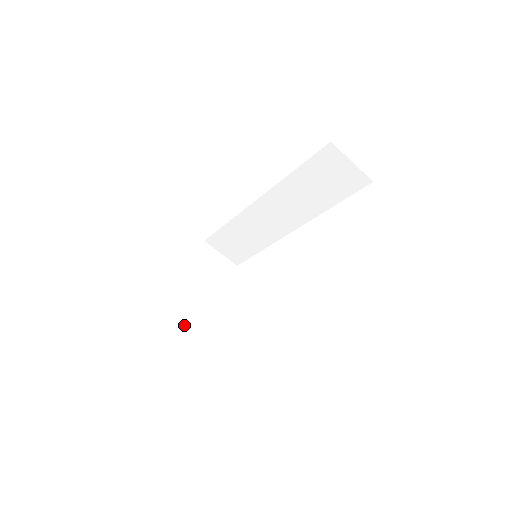
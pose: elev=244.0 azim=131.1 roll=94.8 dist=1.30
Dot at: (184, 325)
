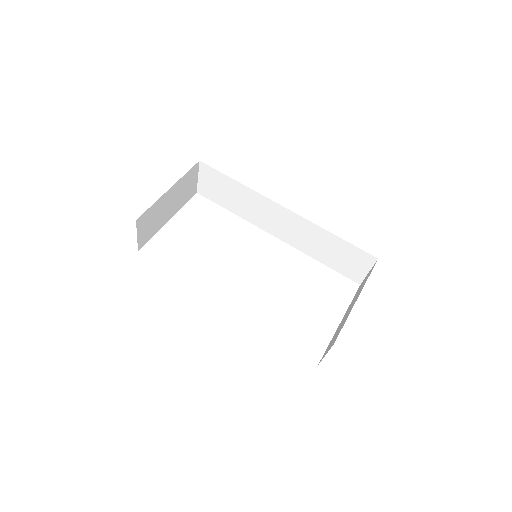
Dot at: (140, 234)
